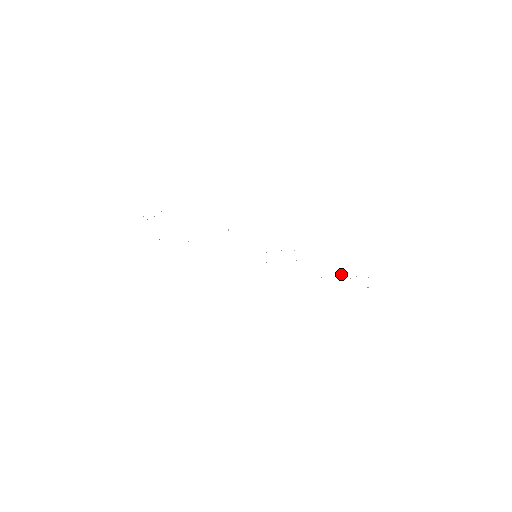
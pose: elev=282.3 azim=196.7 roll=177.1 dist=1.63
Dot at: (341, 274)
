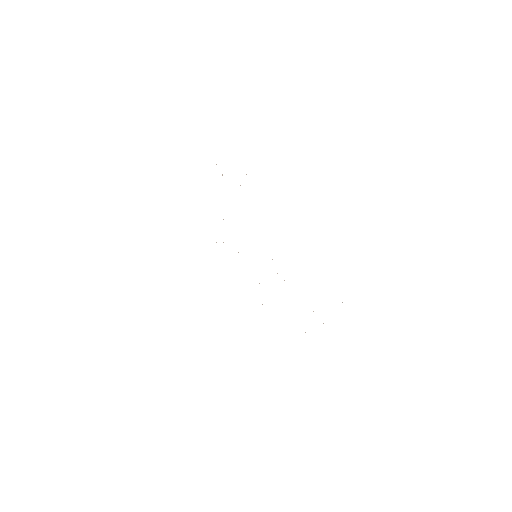
Dot at: occluded
